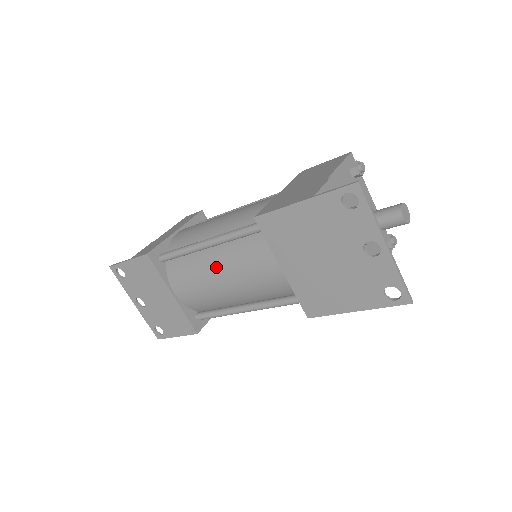
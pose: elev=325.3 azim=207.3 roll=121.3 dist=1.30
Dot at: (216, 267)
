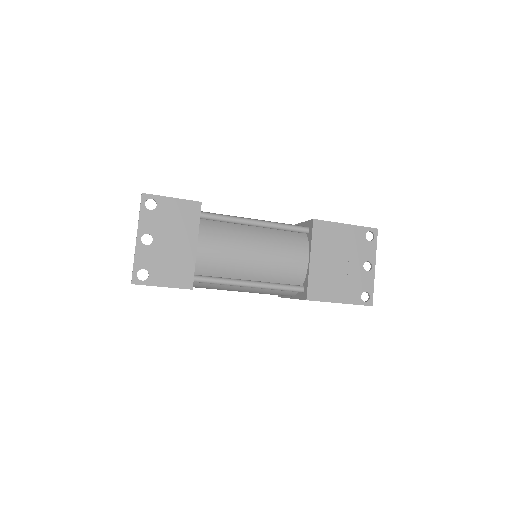
Dot at: (255, 240)
